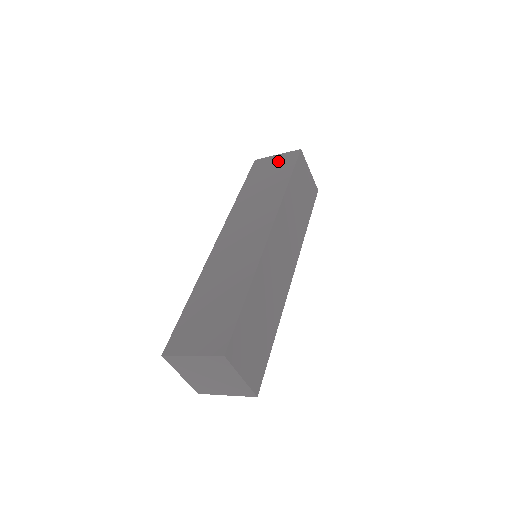
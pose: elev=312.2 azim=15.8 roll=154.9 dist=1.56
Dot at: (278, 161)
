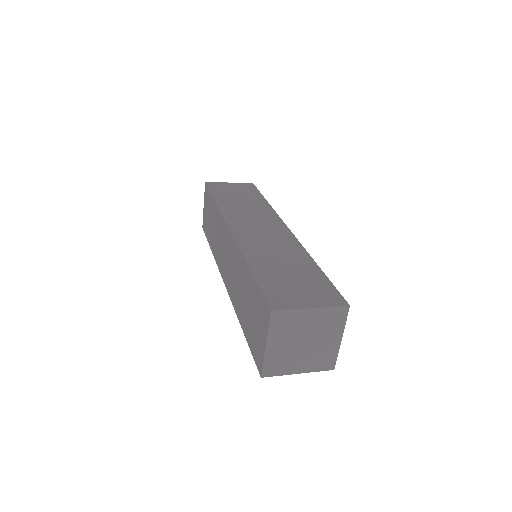
Dot at: (237, 186)
